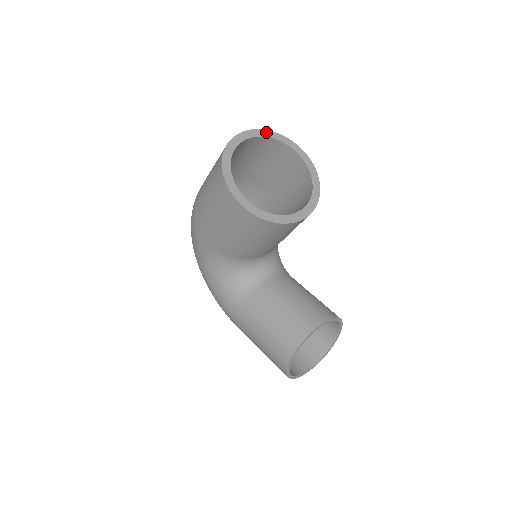
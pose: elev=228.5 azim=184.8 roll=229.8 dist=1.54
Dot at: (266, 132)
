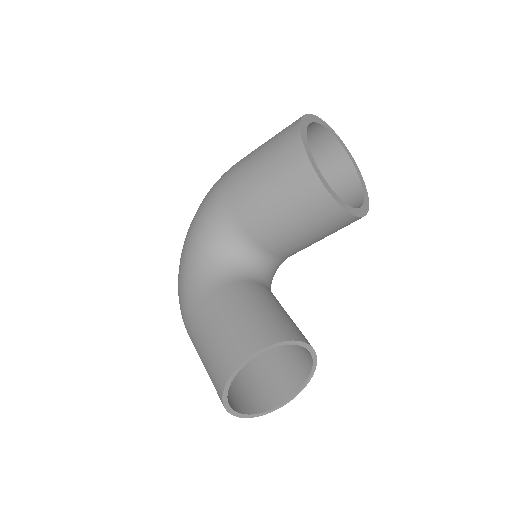
Dot at: (342, 142)
